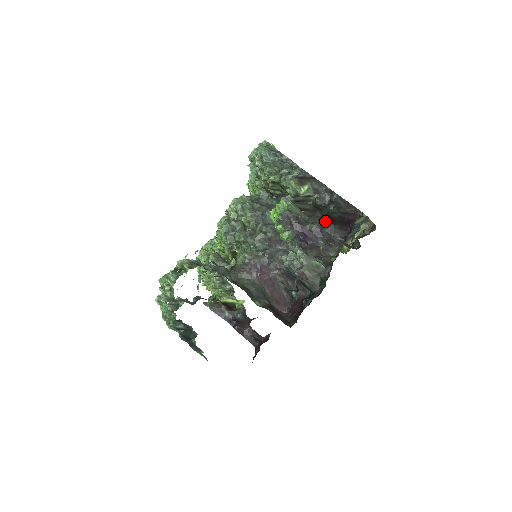
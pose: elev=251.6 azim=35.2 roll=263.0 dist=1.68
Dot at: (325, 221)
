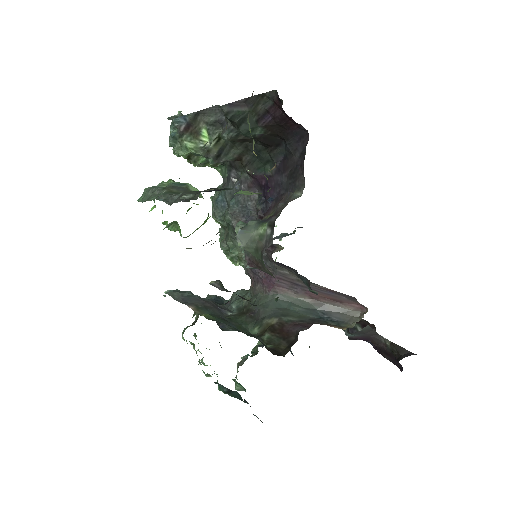
Dot at: (271, 147)
